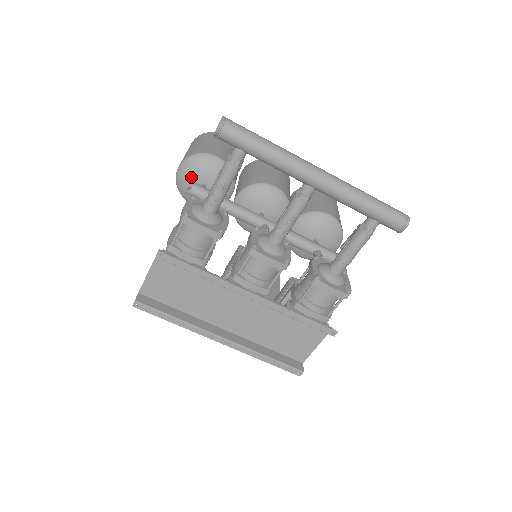
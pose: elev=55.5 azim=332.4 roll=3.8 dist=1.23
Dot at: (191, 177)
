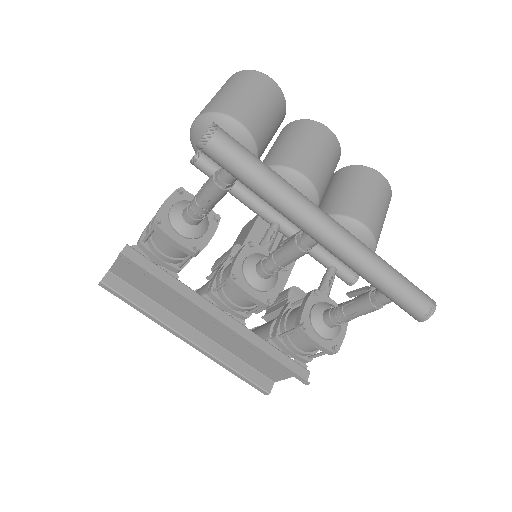
Dot at: occluded
